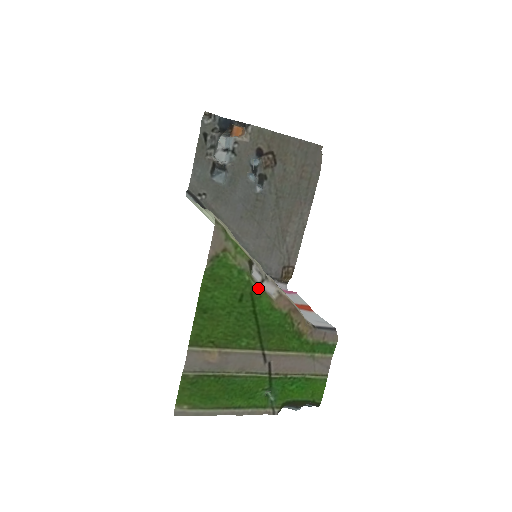
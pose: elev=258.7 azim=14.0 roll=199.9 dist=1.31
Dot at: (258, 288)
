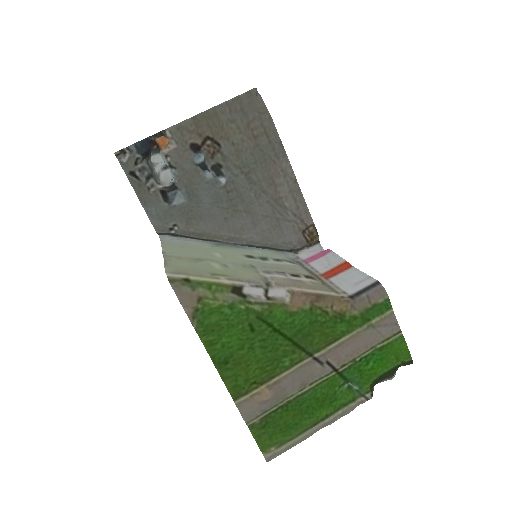
Dot at: (262, 306)
